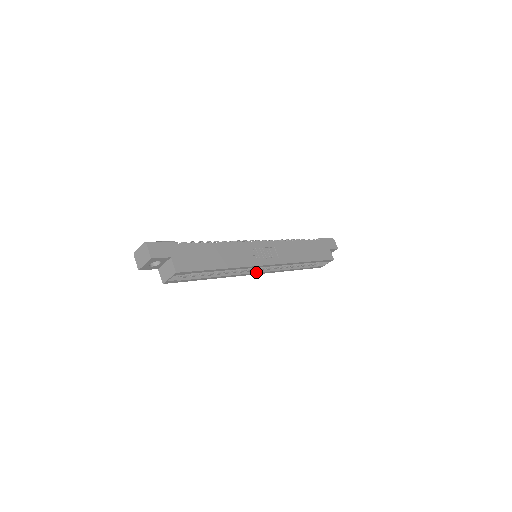
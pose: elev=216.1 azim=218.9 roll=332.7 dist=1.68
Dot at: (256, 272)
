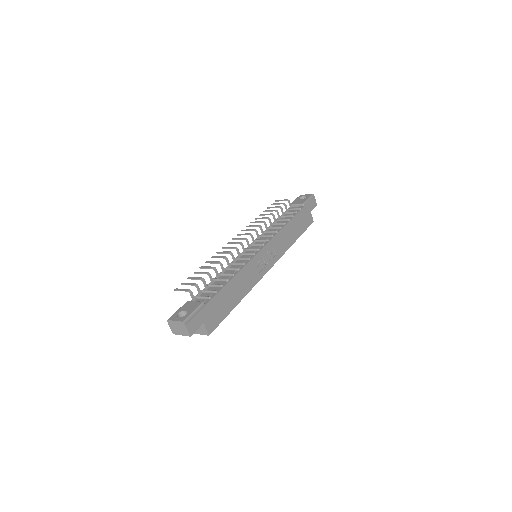
Dot at: occluded
